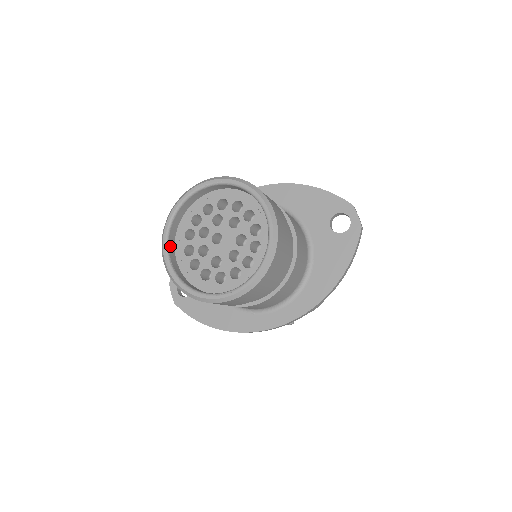
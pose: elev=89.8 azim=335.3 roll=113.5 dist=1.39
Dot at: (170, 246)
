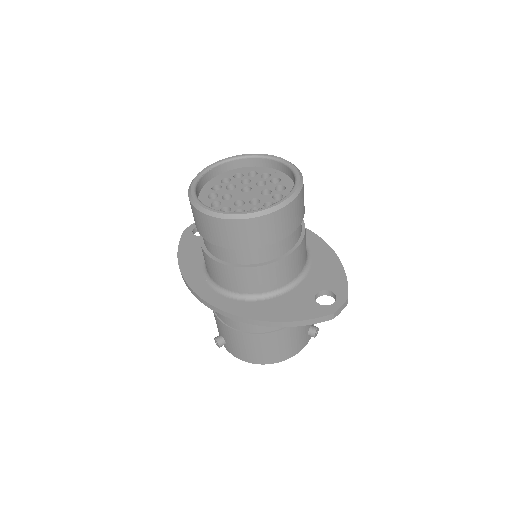
Dot at: (221, 167)
